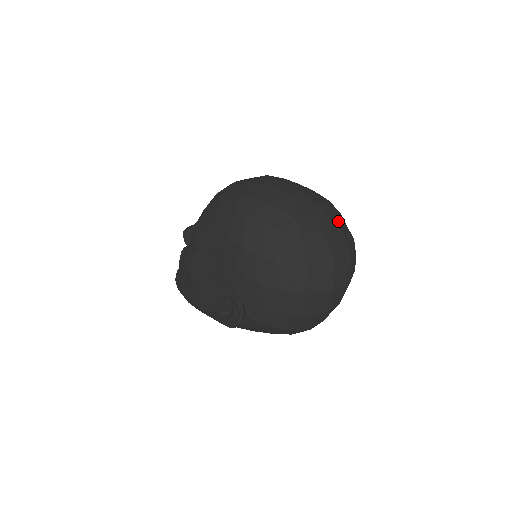
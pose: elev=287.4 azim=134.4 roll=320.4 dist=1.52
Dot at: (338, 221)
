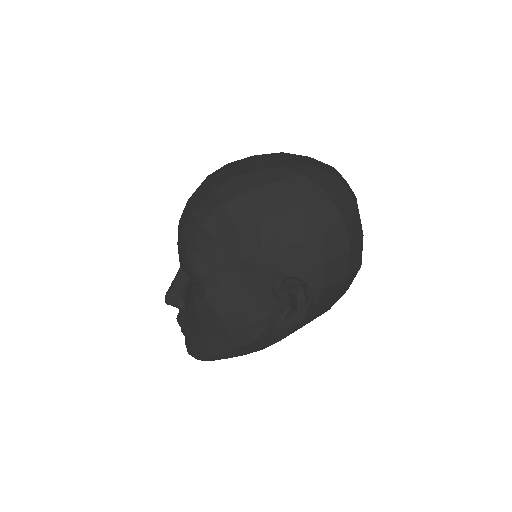
Dot at: occluded
